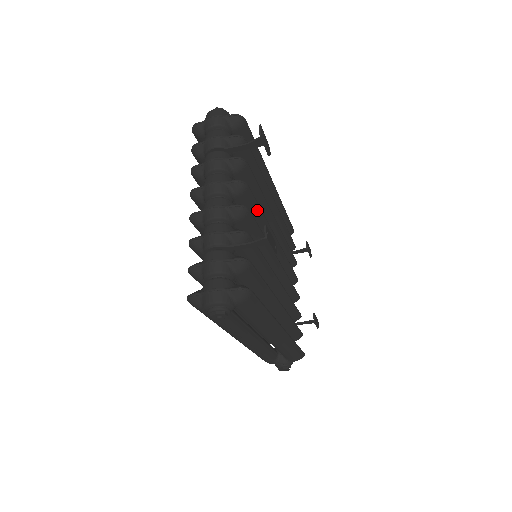
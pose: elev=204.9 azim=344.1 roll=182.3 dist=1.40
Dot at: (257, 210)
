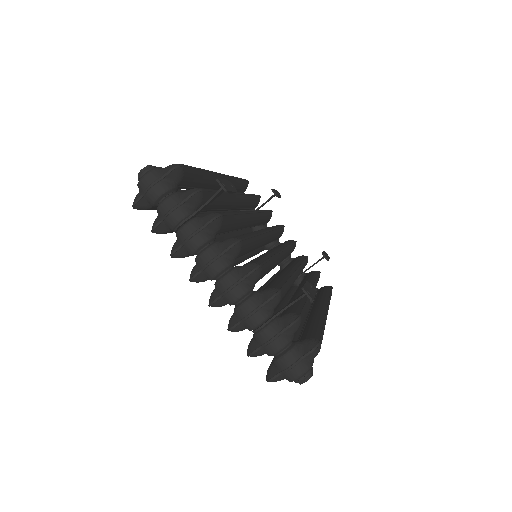
Dot at: (251, 241)
